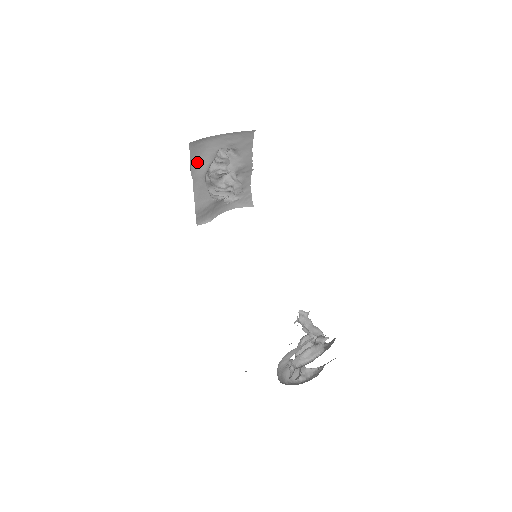
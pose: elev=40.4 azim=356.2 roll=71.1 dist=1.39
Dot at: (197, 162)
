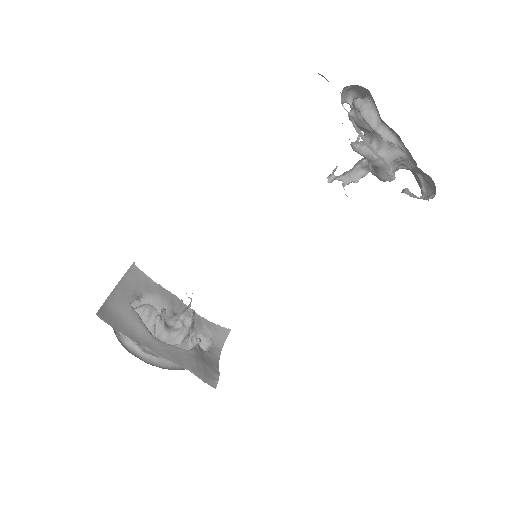
Dot at: (128, 330)
